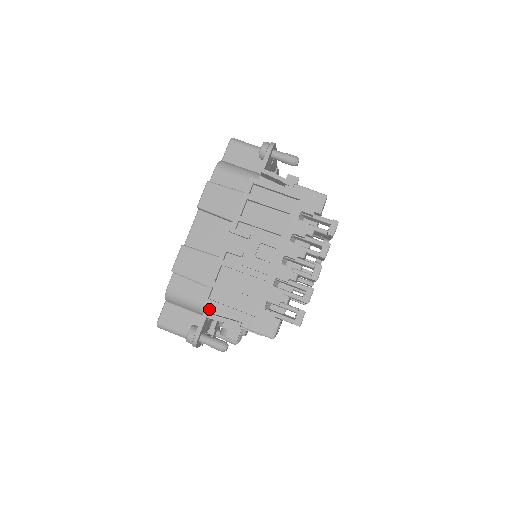
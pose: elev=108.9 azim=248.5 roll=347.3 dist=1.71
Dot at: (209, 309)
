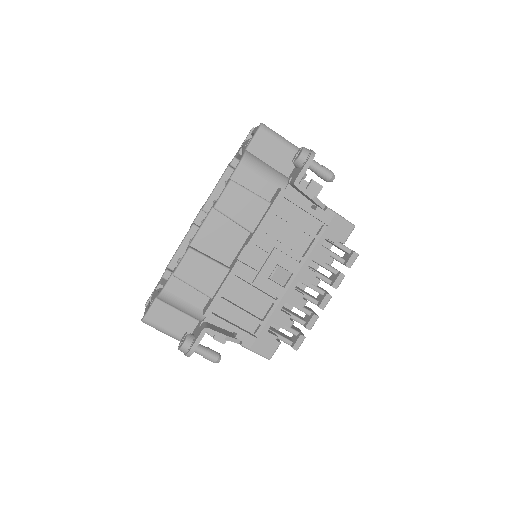
Dot at: (206, 318)
